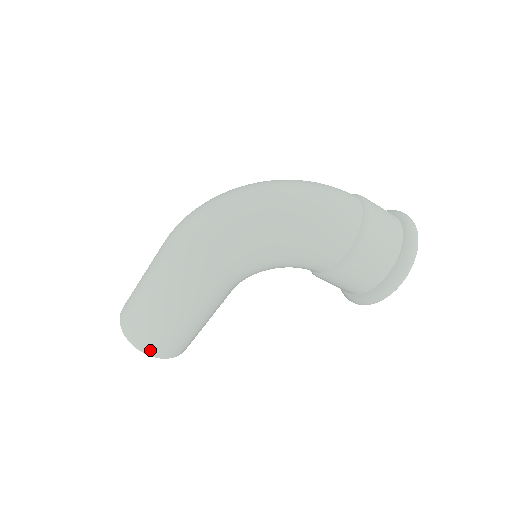
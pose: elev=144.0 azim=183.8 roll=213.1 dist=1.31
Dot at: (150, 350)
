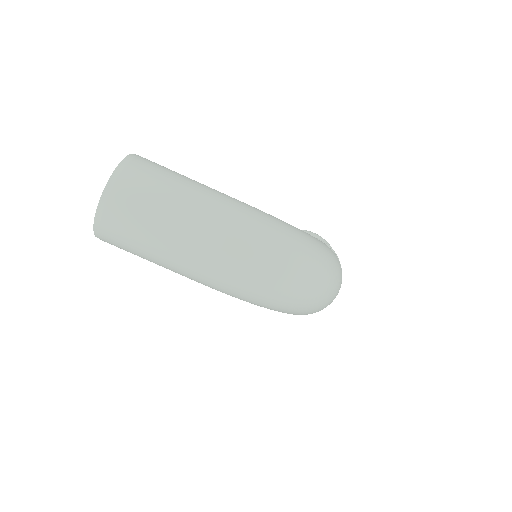
Dot at: occluded
